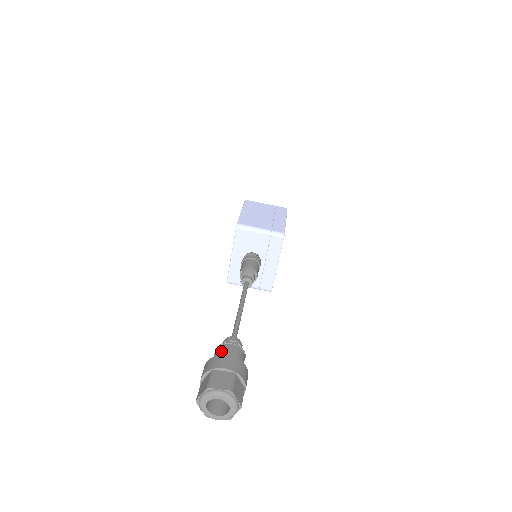
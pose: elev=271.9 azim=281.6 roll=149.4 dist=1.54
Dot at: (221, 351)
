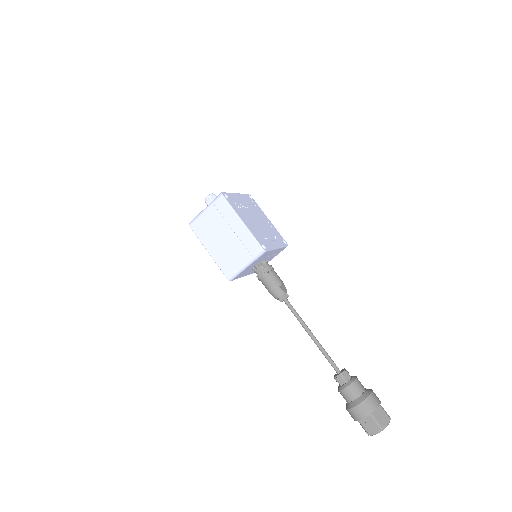
Dot at: (346, 398)
